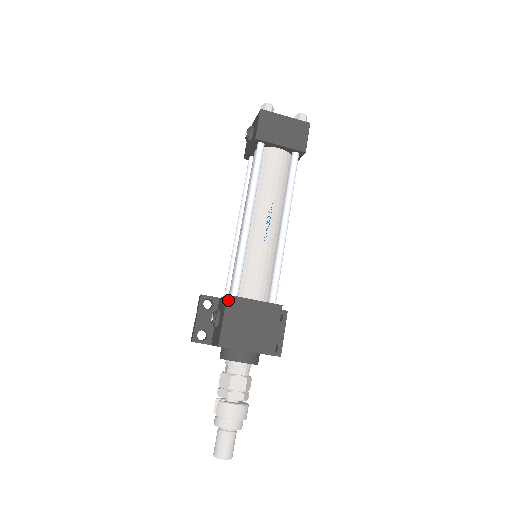
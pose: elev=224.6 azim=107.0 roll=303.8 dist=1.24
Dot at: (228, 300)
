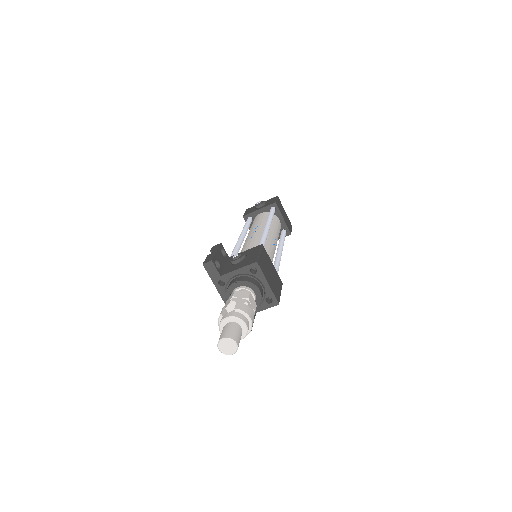
Dot at: (263, 247)
